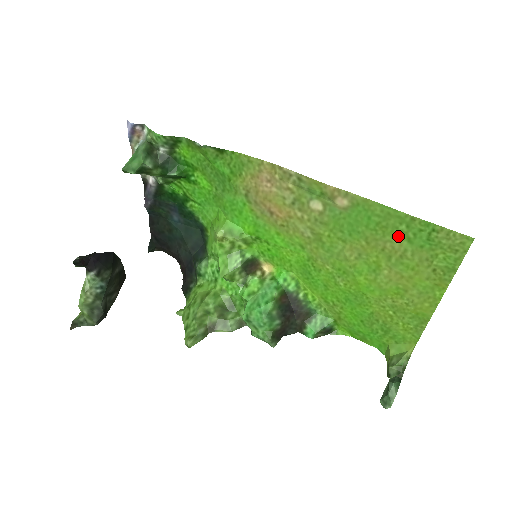
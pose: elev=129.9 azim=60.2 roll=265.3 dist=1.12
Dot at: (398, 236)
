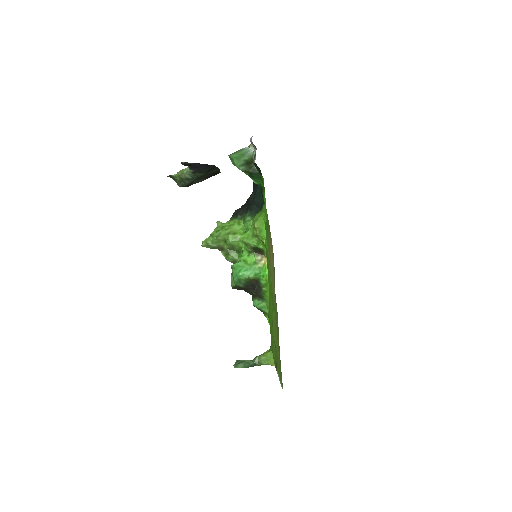
Dot at: (278, 345)
